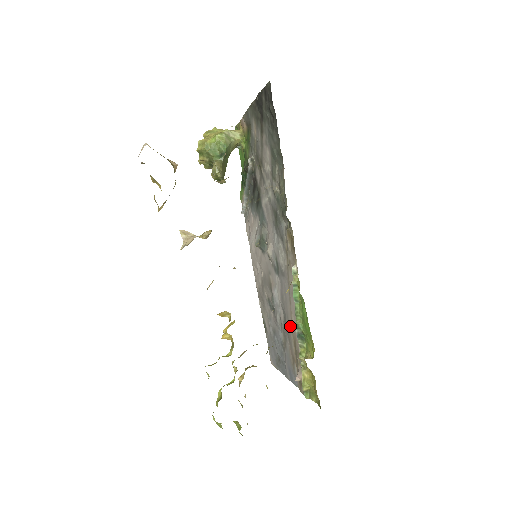
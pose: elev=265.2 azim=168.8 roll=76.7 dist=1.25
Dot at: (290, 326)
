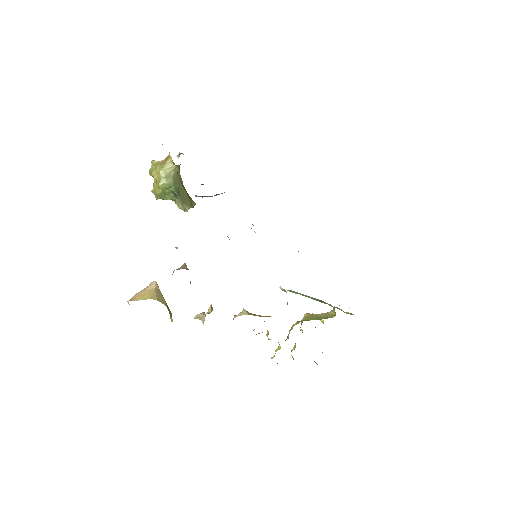
Dot at: occluded
